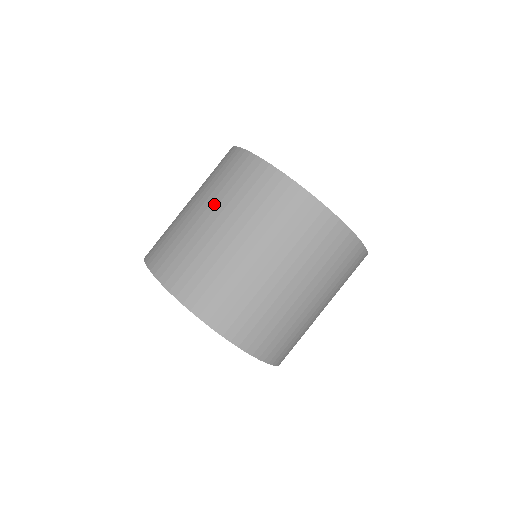
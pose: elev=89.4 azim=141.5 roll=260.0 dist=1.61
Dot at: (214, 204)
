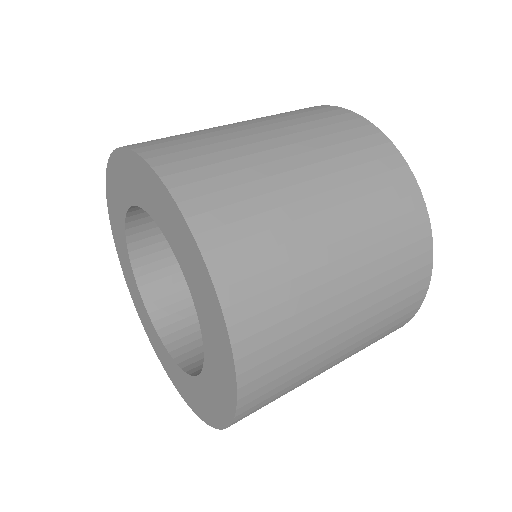
Dot at: occluded
